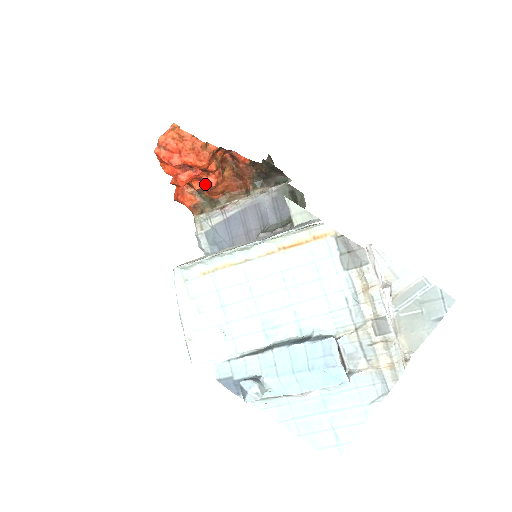
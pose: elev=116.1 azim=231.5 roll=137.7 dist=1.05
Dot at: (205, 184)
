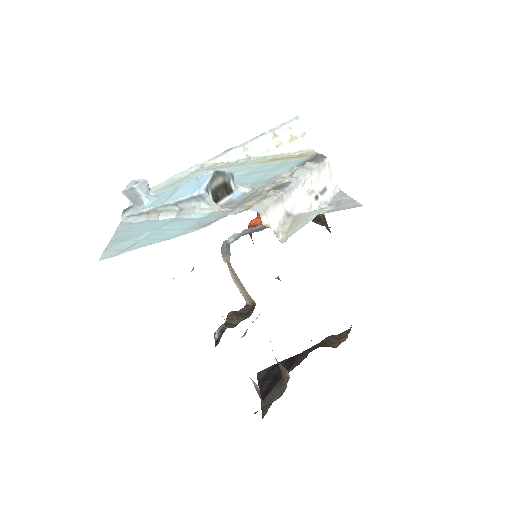
Dot at: occluded
